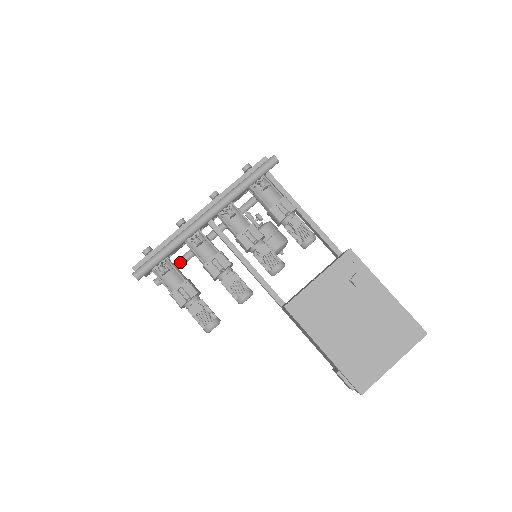
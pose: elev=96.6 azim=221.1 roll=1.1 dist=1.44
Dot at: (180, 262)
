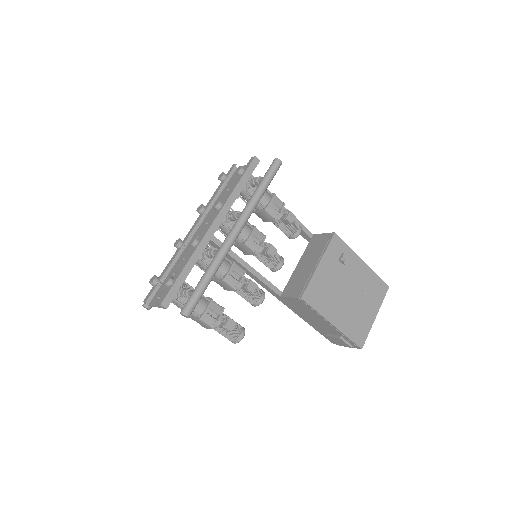
Dot at: occluded
